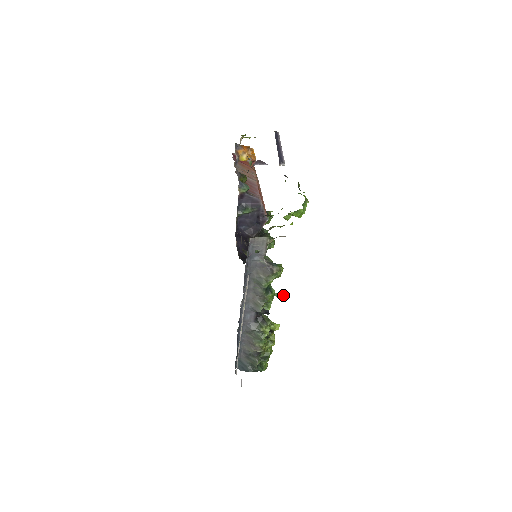
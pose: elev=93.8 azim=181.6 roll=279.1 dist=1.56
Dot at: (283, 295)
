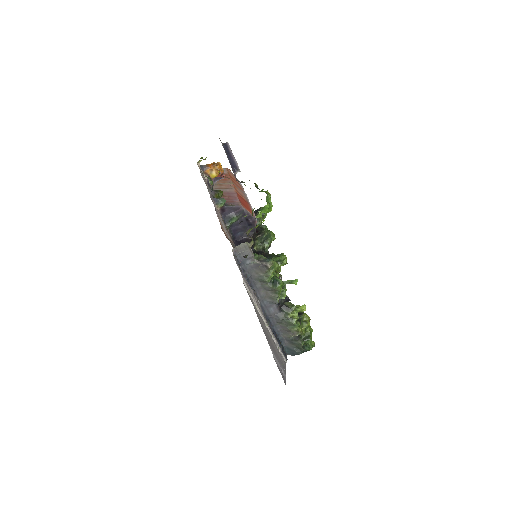
Dot at: (293, 280)
